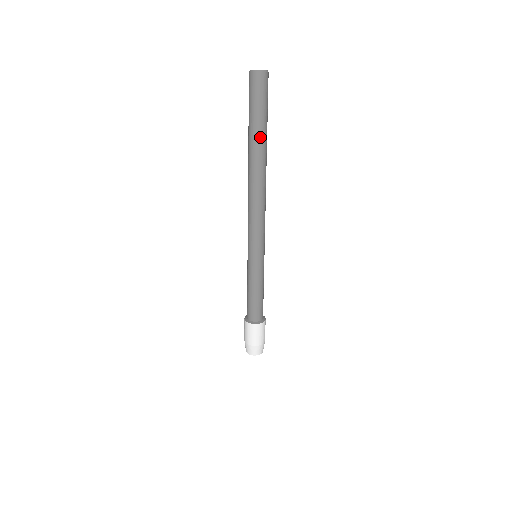
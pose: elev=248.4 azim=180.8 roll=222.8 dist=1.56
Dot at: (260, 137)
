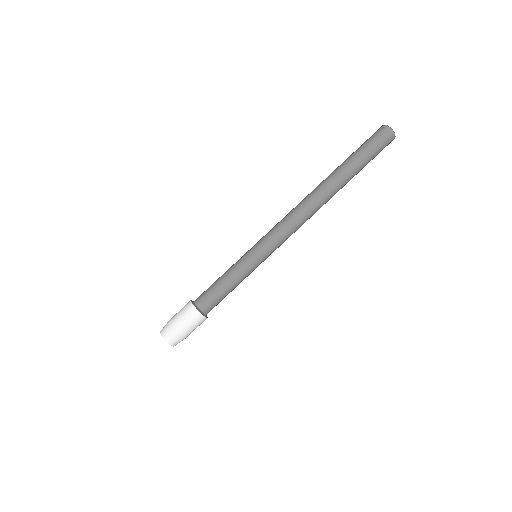
Dot at: (352, 173)
